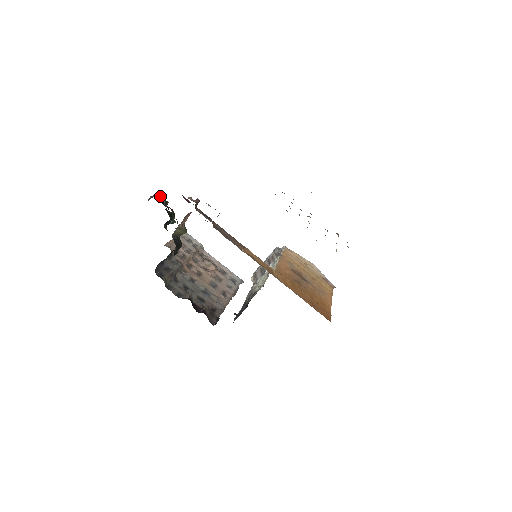
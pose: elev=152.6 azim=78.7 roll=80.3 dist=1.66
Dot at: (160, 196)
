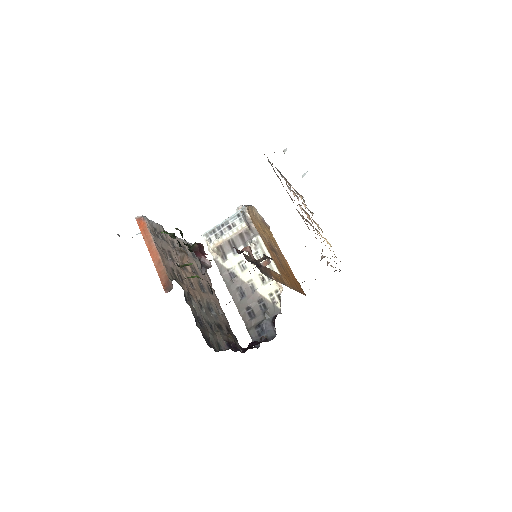
Dot at: (200, 249)
